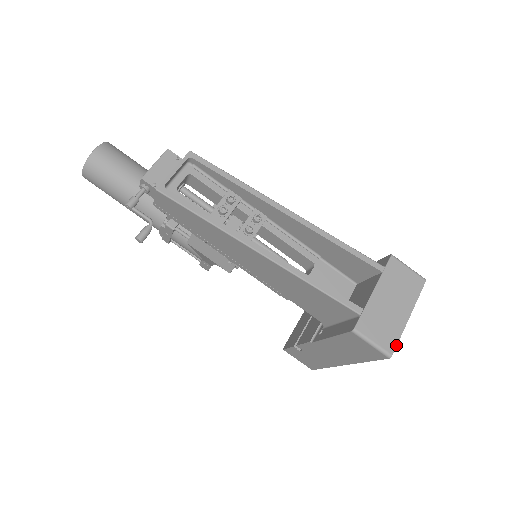
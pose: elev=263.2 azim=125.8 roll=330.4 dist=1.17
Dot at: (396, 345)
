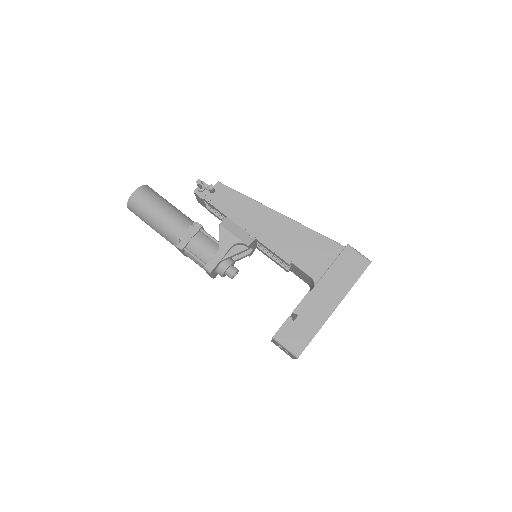
Dot at: occluded
